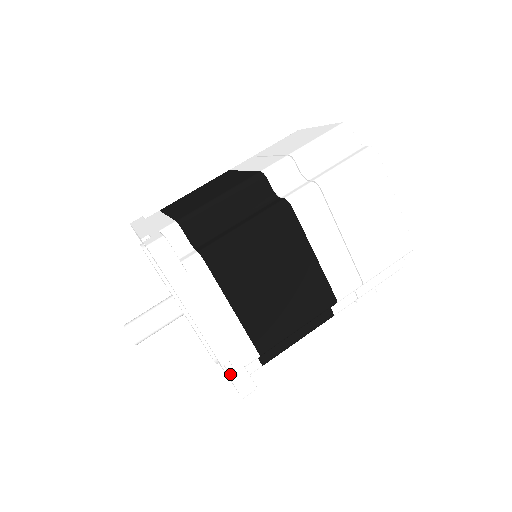
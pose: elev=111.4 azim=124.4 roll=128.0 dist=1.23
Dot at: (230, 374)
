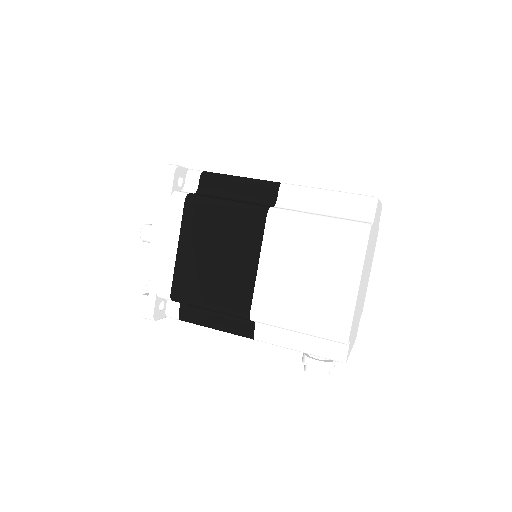
Dot at: occluded
